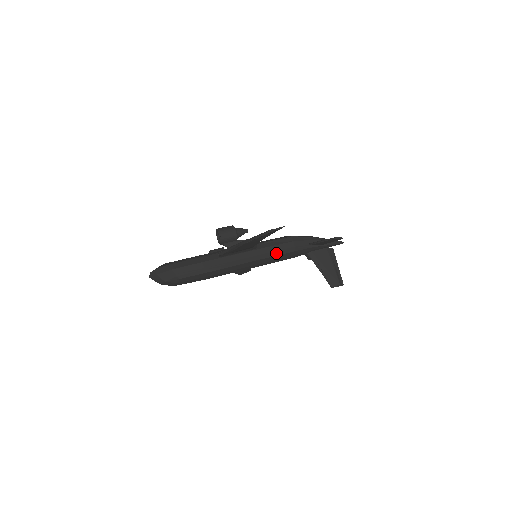
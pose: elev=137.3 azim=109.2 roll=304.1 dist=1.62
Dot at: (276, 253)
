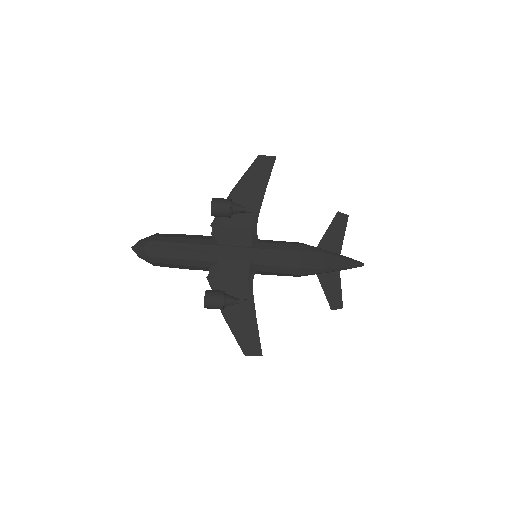
Dot at: occluded
